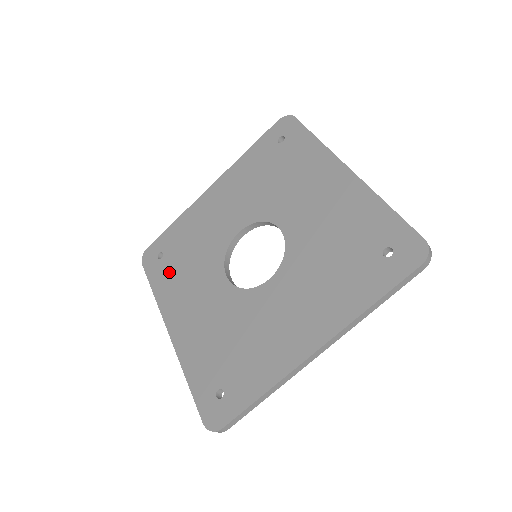
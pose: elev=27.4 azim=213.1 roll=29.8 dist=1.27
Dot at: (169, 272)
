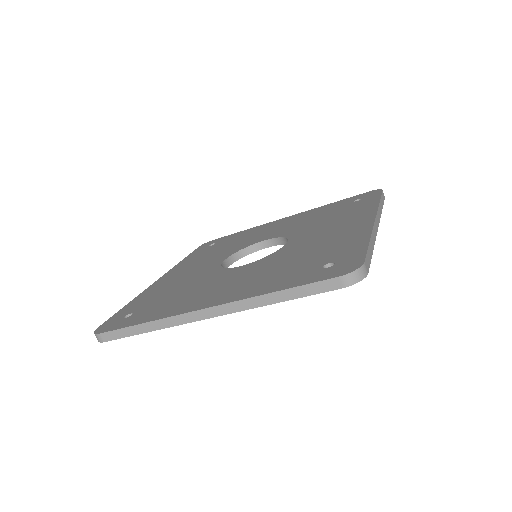
Dot at: (203, 252)
